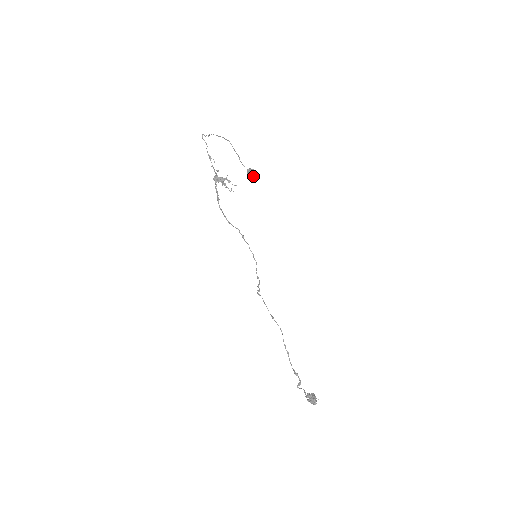
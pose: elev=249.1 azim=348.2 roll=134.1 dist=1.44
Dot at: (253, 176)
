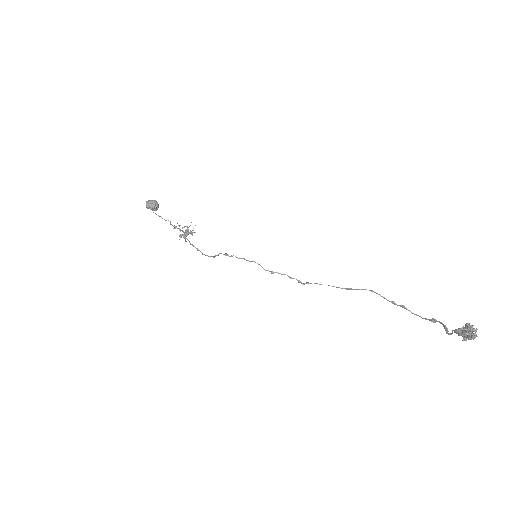
Dot at: (149, 206)
